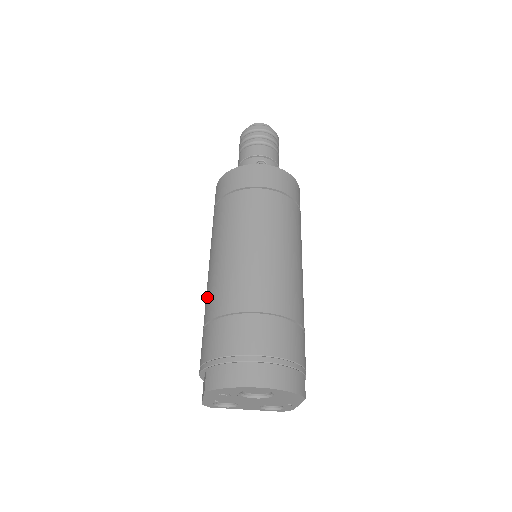
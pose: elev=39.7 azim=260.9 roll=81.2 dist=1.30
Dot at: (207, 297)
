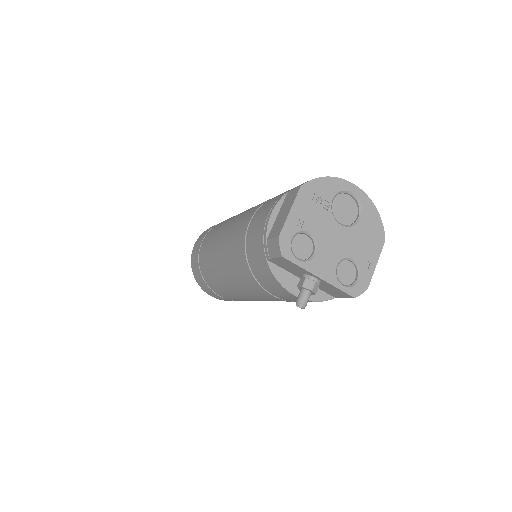
Dot at: (243, 217)
